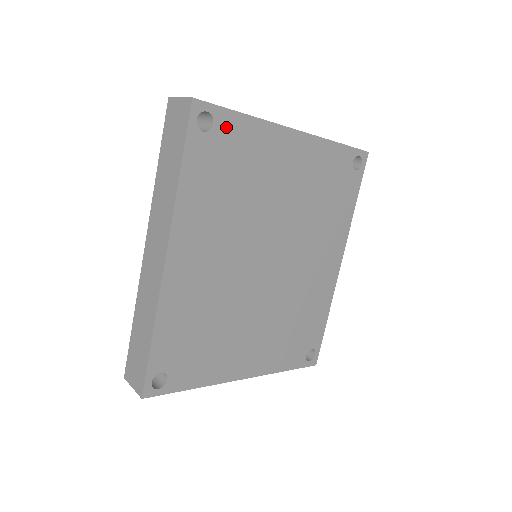
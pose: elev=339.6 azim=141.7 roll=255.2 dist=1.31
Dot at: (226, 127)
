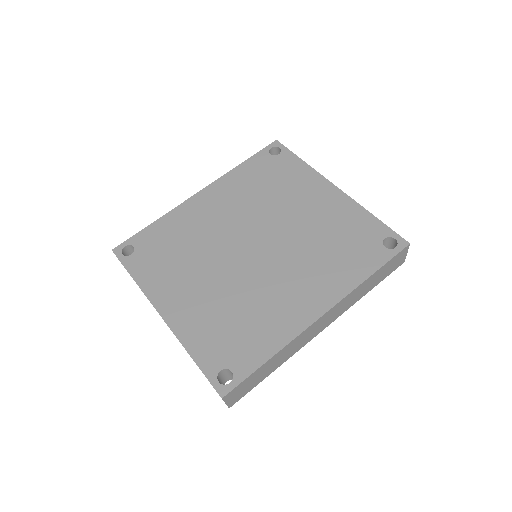
Dot at: (285, 159)
